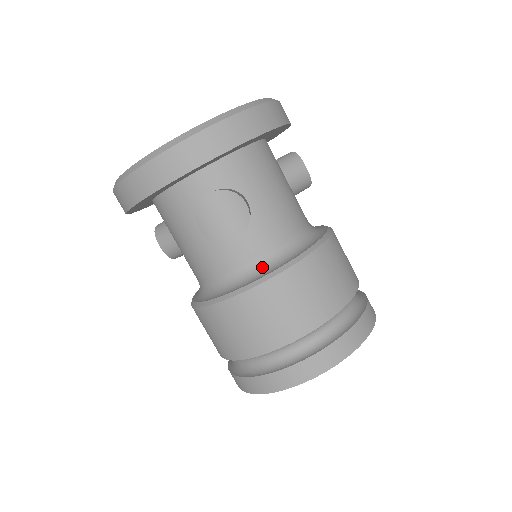
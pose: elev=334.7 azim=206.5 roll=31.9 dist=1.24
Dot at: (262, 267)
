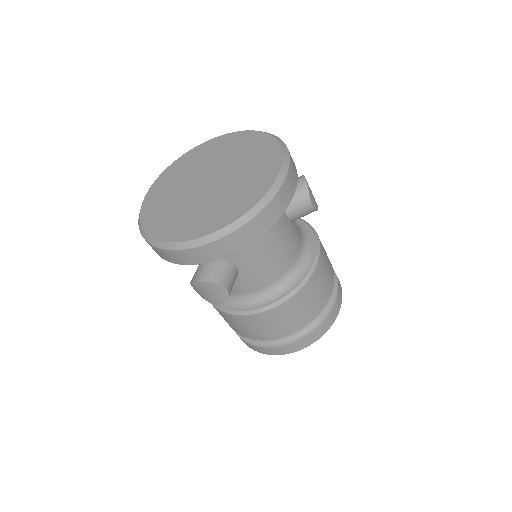
Dot at: (244, 300)
